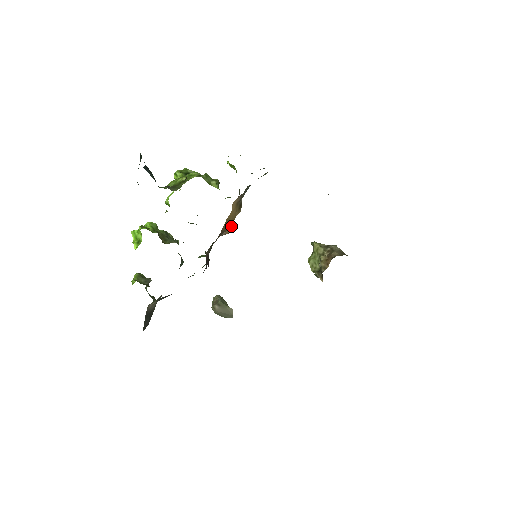
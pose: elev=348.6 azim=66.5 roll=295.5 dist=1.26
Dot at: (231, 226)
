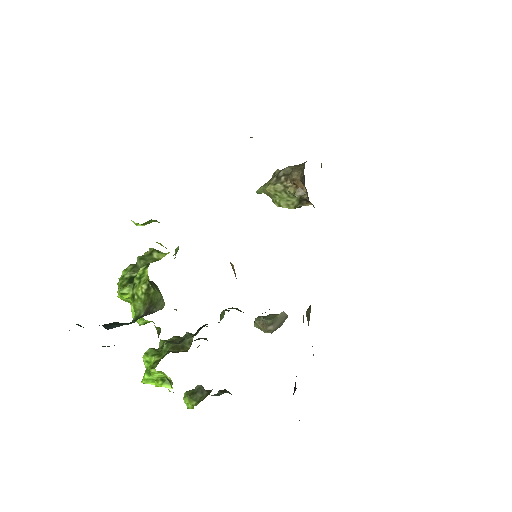
Dot at: occluded
